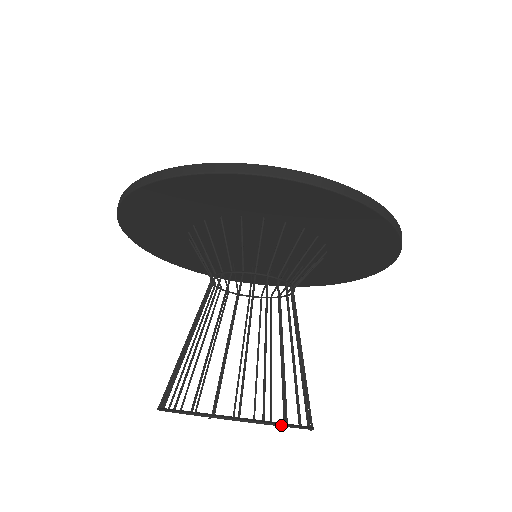
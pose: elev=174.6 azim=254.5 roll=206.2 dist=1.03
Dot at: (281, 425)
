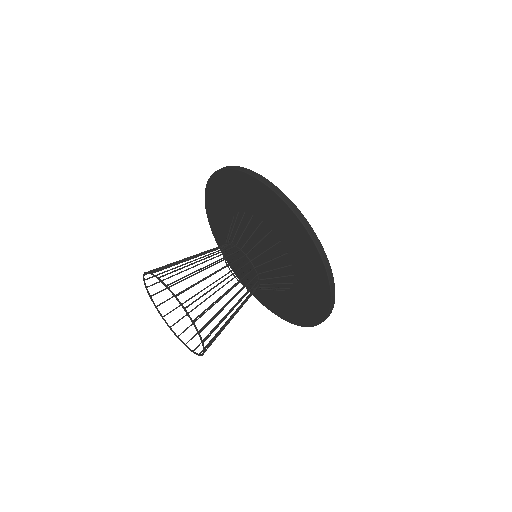
Dot at: (164, 283)
